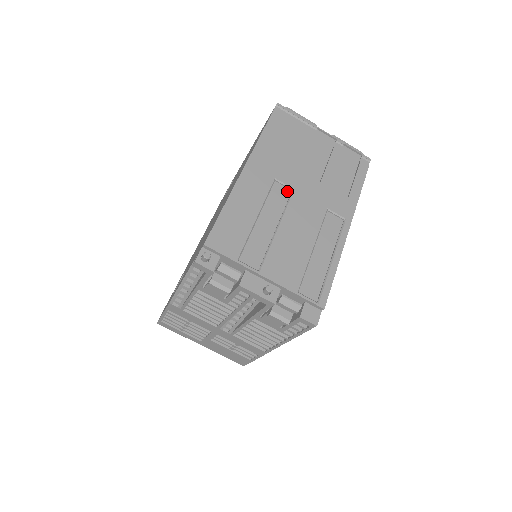
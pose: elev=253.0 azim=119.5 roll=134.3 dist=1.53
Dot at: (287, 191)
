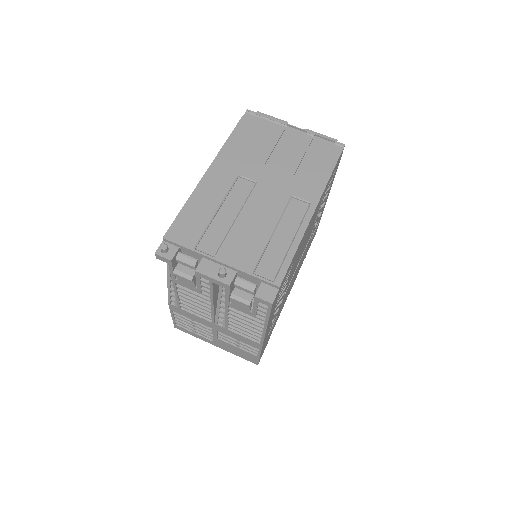
Dot at: (250, 184)
